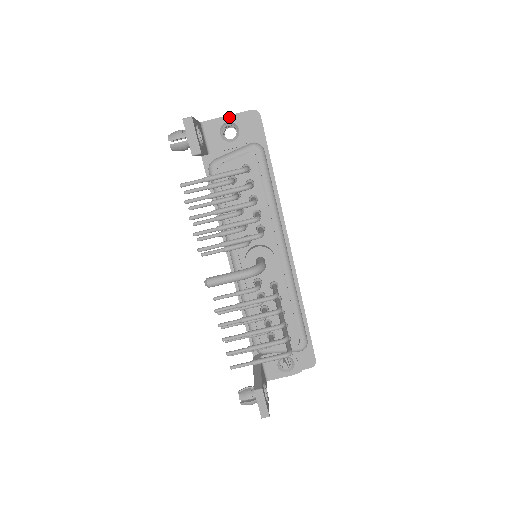
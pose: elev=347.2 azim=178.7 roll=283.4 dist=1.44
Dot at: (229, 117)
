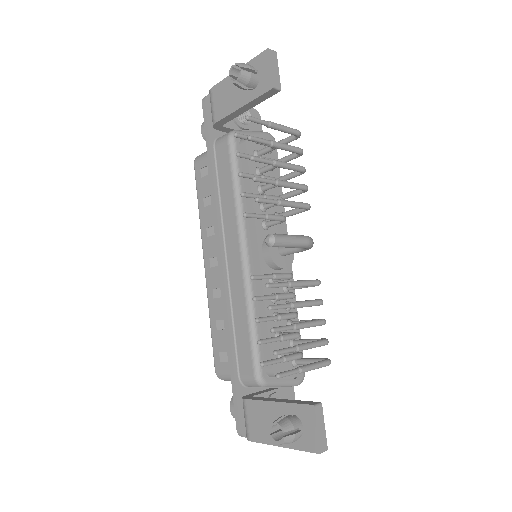
Dot at: occluded
